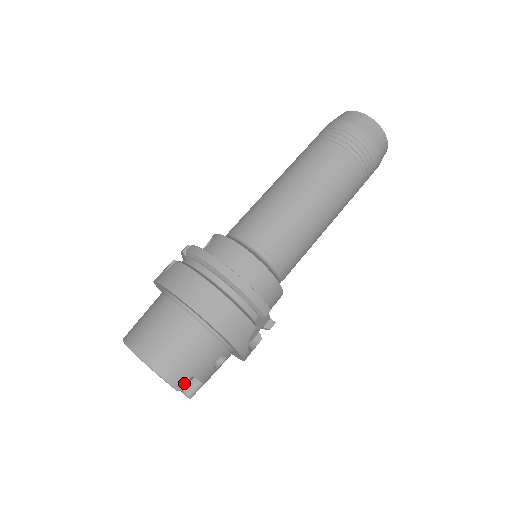
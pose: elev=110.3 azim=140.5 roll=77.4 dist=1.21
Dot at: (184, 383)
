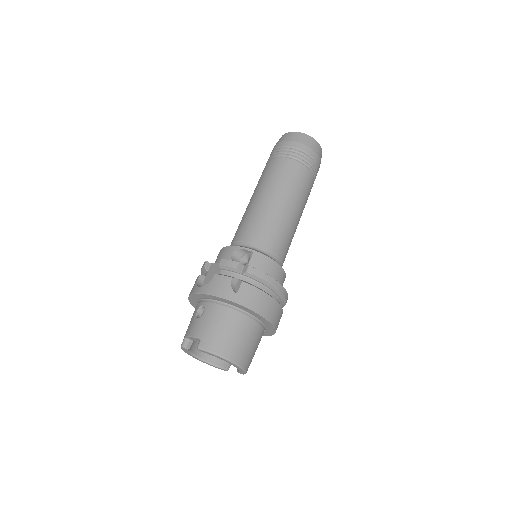
Dot at: occluded
